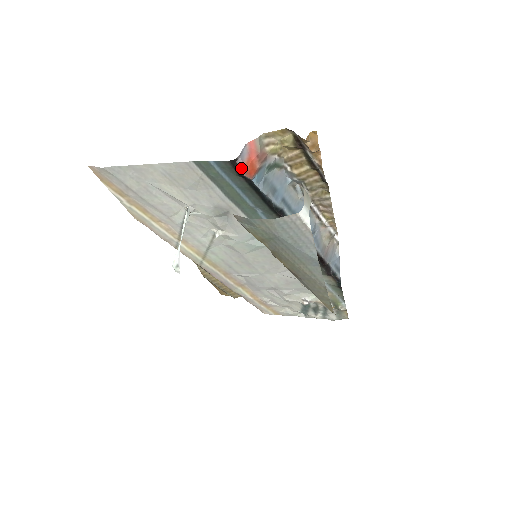
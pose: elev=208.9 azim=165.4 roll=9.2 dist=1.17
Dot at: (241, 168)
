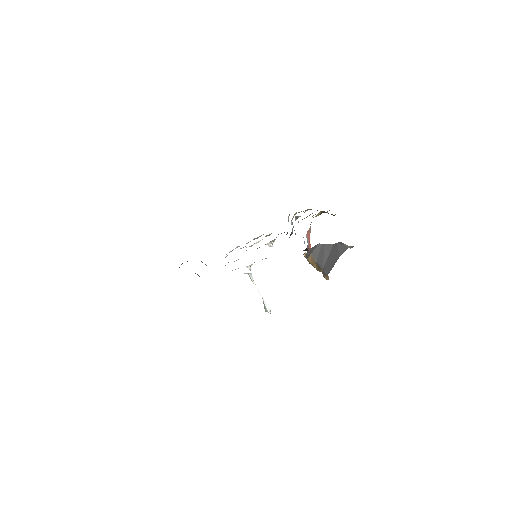
Dot at: (309, 249)
